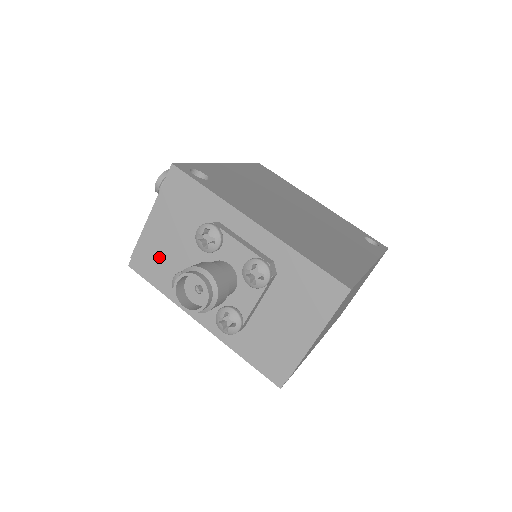
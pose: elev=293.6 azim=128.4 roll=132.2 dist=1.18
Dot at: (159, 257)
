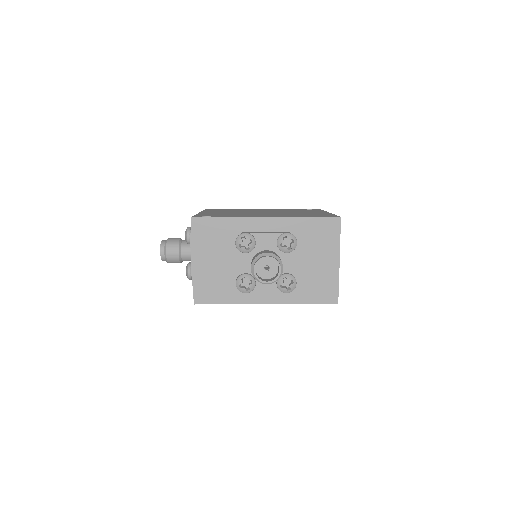
Dot at: (214, 282)
